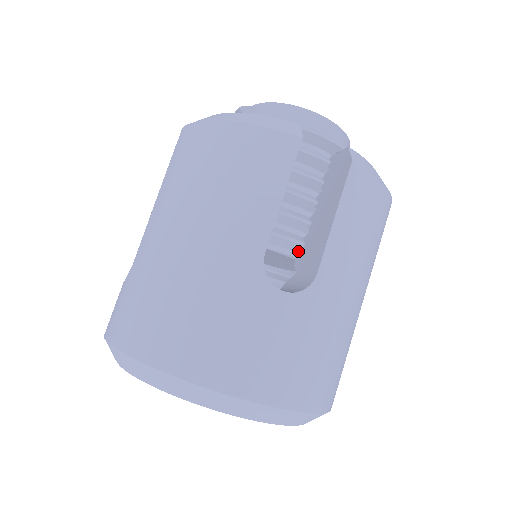
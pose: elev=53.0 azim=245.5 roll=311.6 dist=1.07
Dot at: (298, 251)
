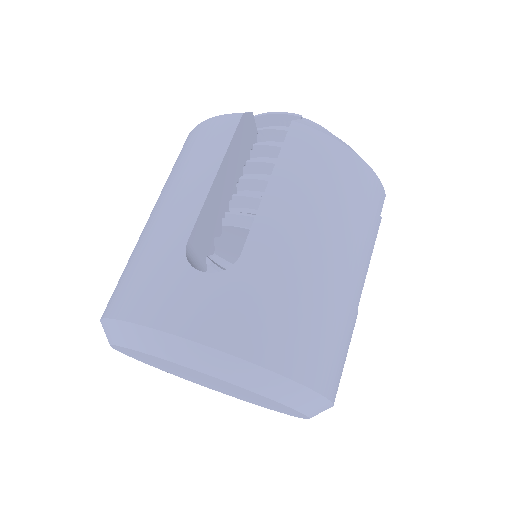
Dot at: occluded
